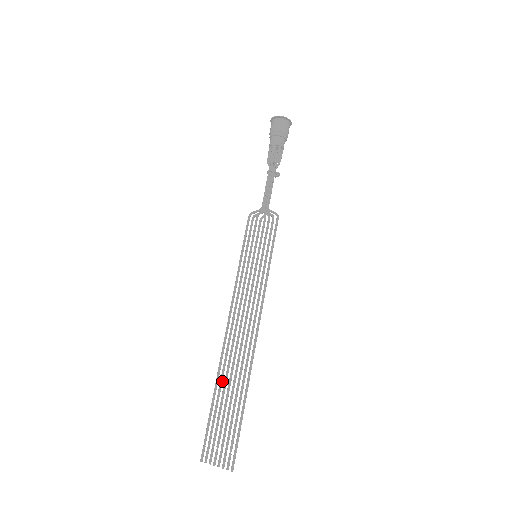
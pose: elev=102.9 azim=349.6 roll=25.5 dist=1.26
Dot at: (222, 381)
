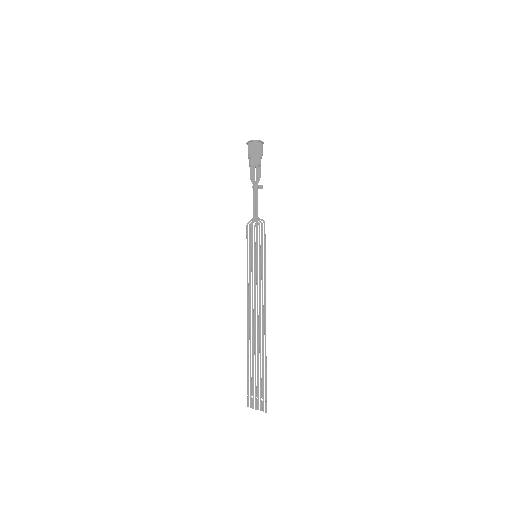
Dot at: occluded
